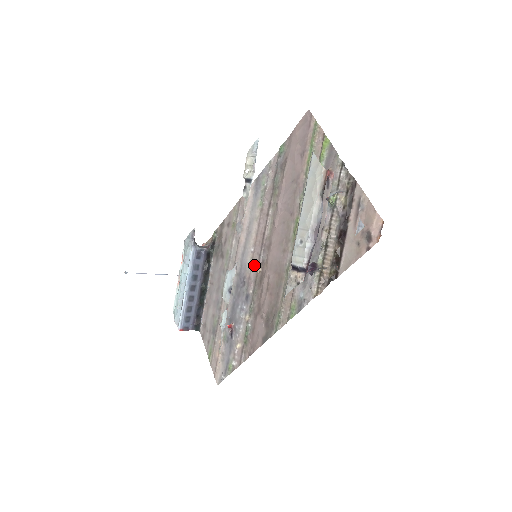
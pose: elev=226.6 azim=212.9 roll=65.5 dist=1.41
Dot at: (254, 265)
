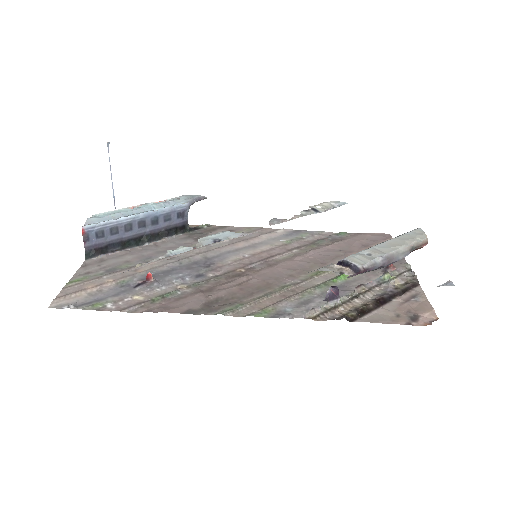
Dot at: (237, 264)
